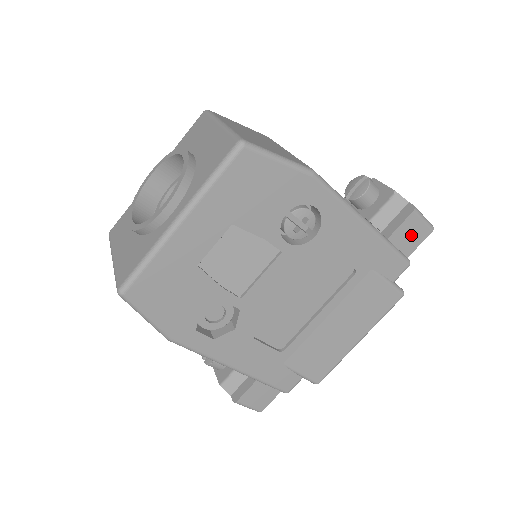
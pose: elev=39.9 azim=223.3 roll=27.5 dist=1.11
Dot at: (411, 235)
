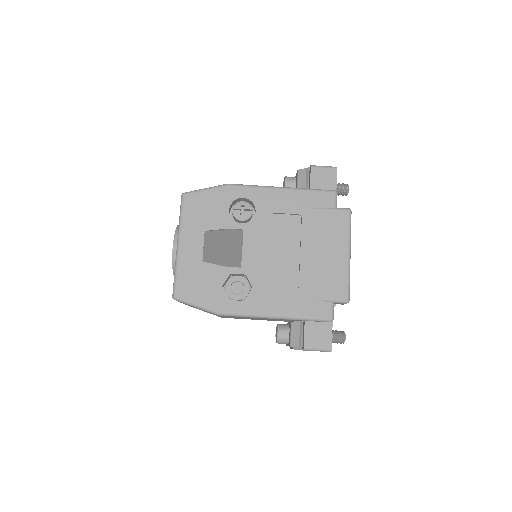
Dot at: (324, 179)
